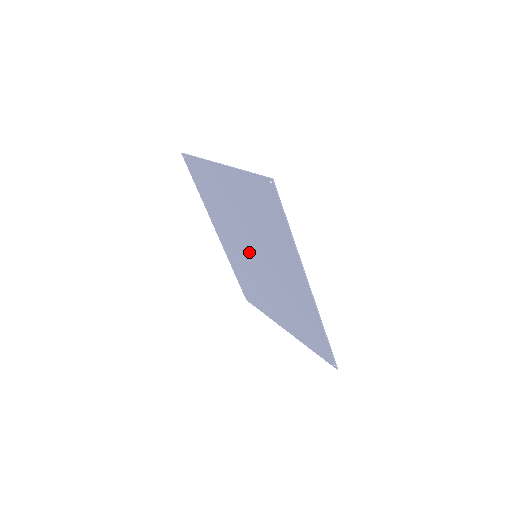
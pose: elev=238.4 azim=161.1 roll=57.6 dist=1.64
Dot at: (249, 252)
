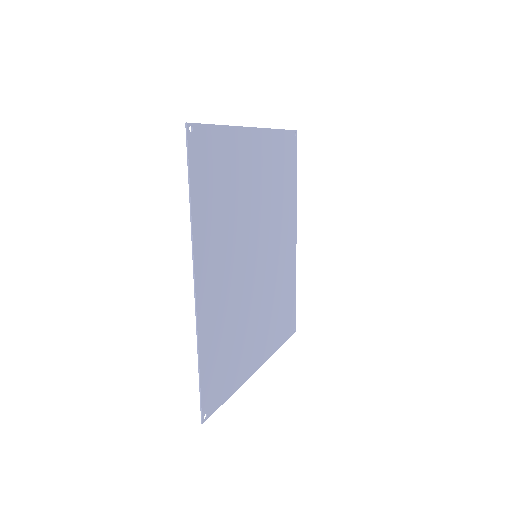
Dot at: (262, 252)
